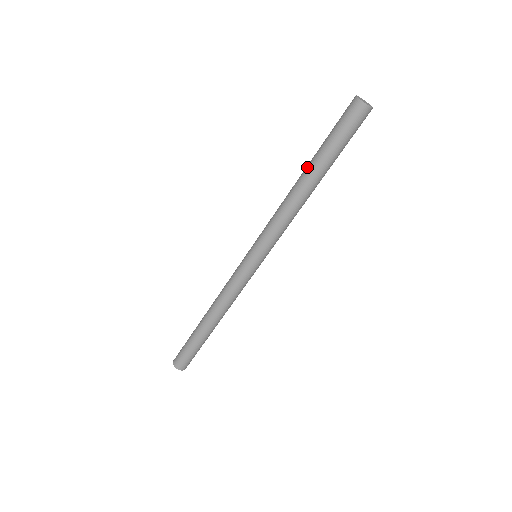
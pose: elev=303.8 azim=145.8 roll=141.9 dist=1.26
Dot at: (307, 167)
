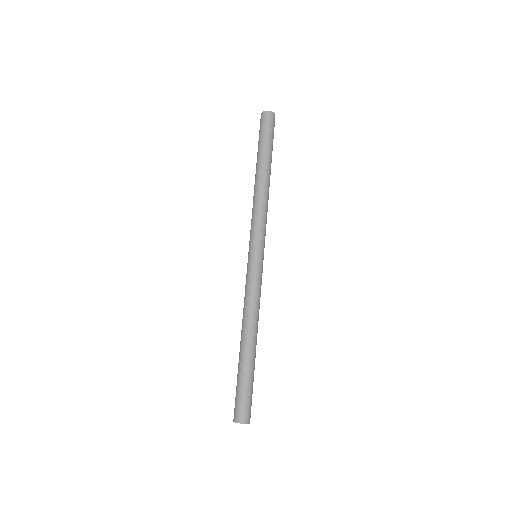
Dot at: (259, 166)
